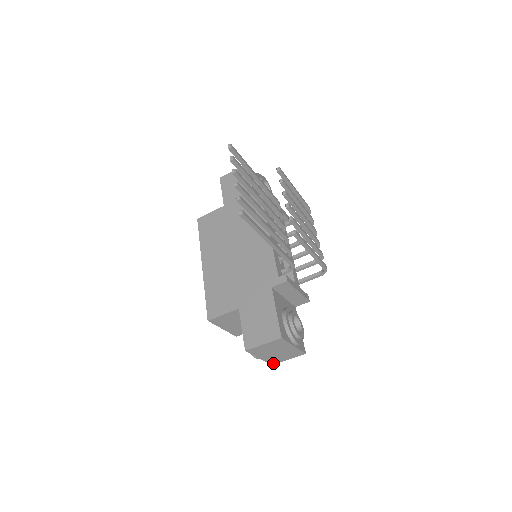
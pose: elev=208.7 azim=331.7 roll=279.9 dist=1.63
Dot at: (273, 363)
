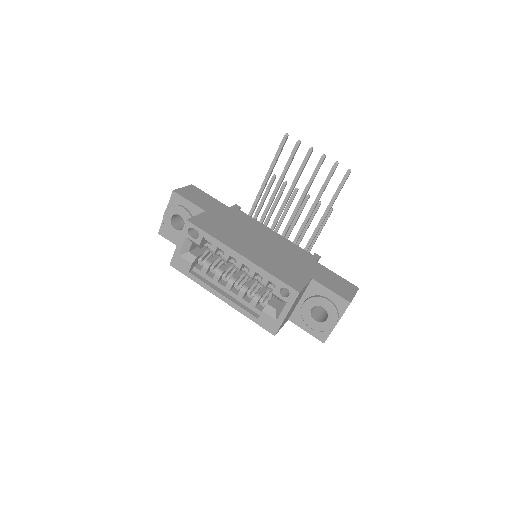
Dot at: (326, 339)
